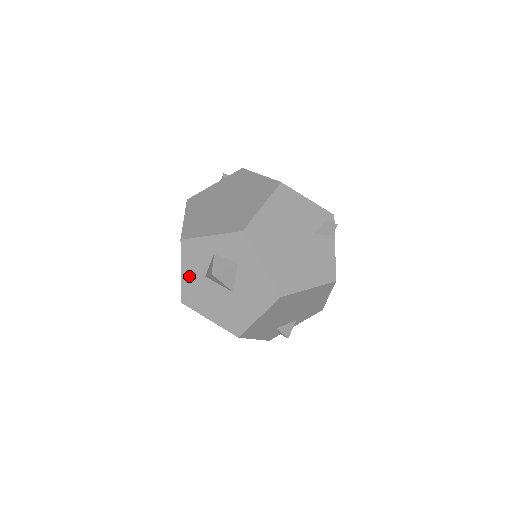
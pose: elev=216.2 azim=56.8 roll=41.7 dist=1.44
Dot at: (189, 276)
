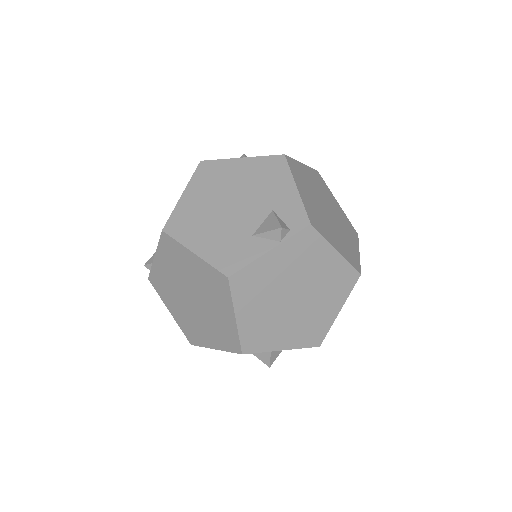
Dot at: occluded
